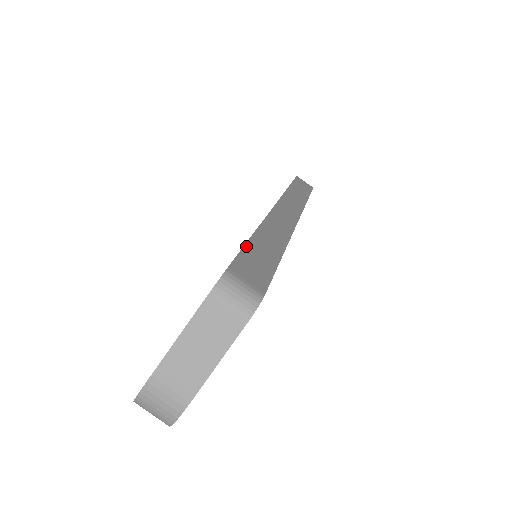
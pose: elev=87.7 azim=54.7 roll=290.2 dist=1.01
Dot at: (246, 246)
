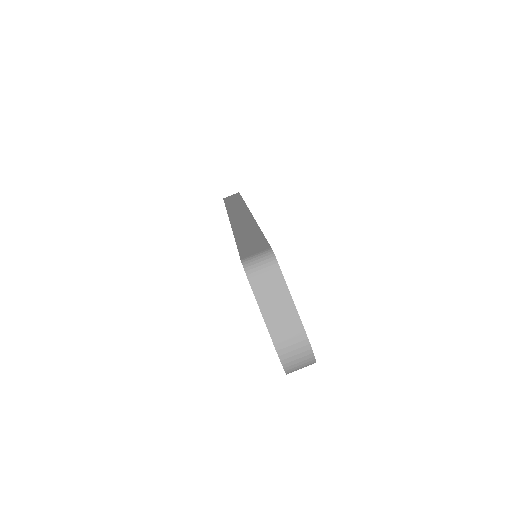
Dot at: (238, 246)
